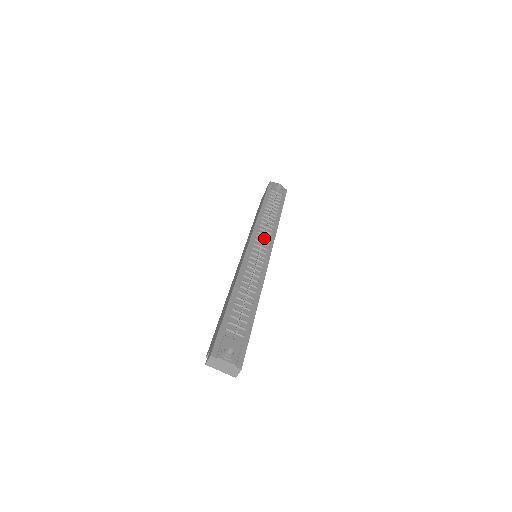
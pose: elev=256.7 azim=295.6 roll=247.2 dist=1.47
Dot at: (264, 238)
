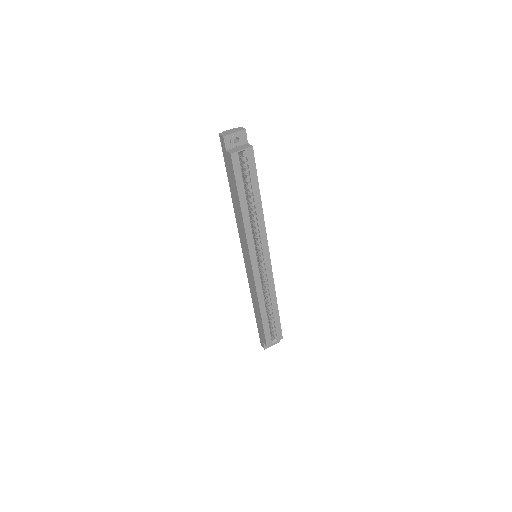
Dot at: occluded
